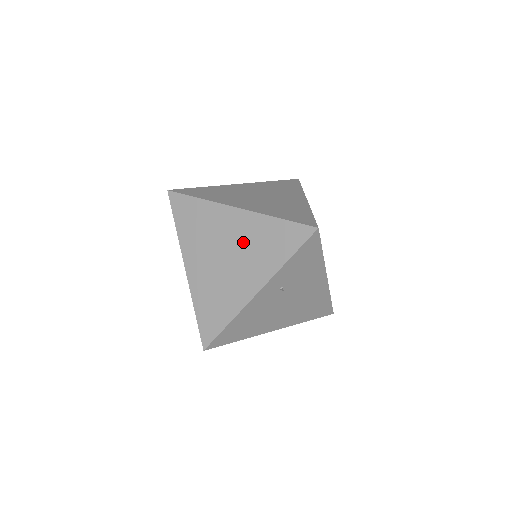
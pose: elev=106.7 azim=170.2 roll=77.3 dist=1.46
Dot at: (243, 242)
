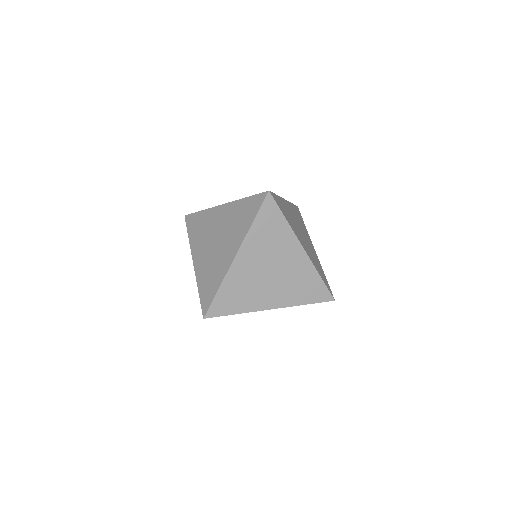
Dot at: occluded
